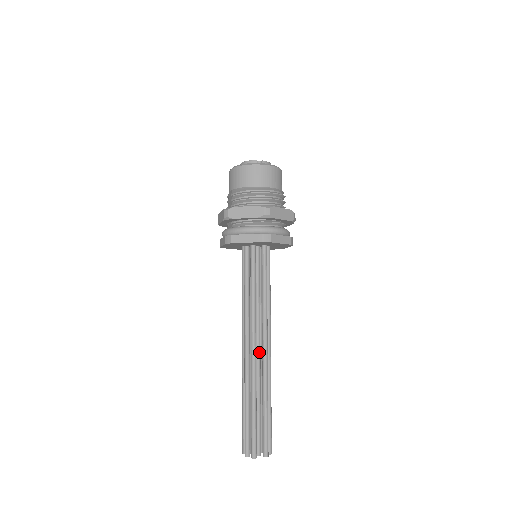
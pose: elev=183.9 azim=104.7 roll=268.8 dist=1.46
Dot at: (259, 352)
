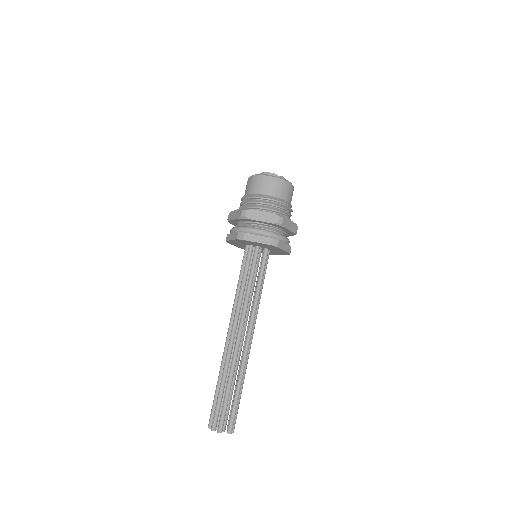
Dot at: (242, 340)
